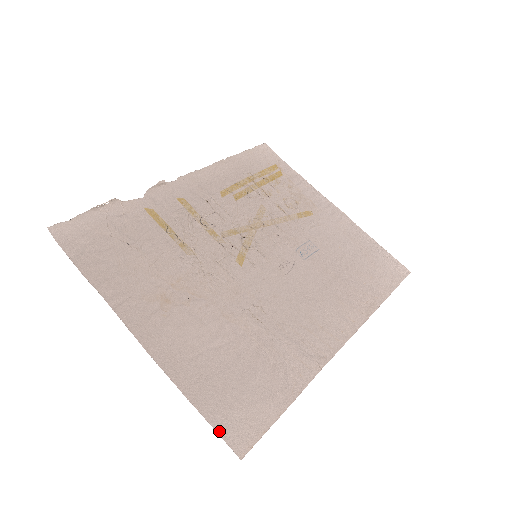
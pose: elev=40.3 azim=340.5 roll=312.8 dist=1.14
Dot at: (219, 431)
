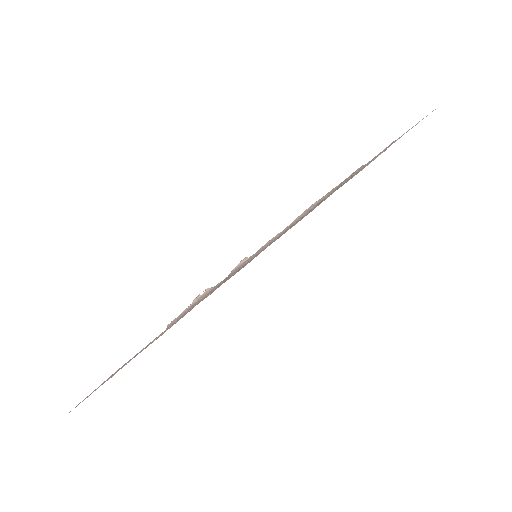
Dot at: occluded
